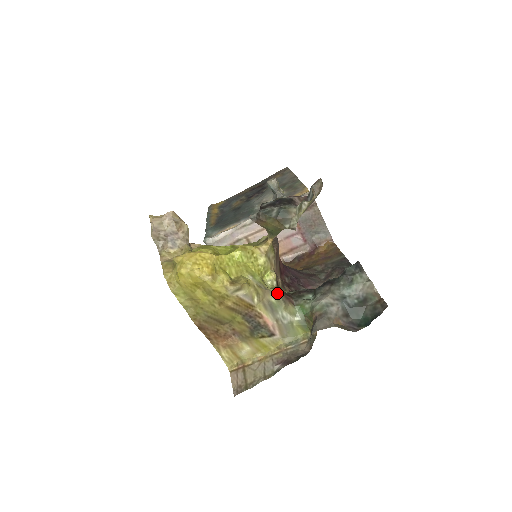
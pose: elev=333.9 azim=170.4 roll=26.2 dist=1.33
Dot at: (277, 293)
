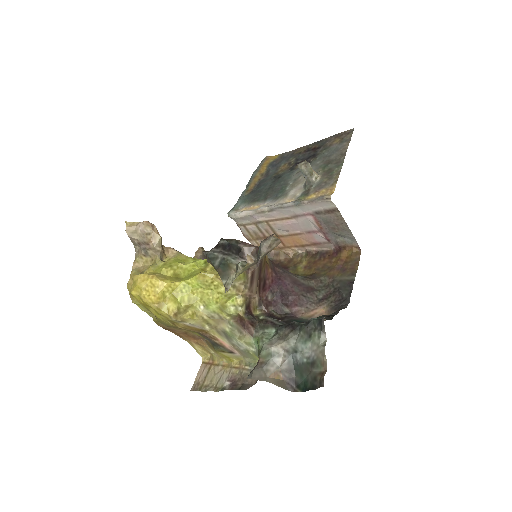
Dot at: (232, 324)
